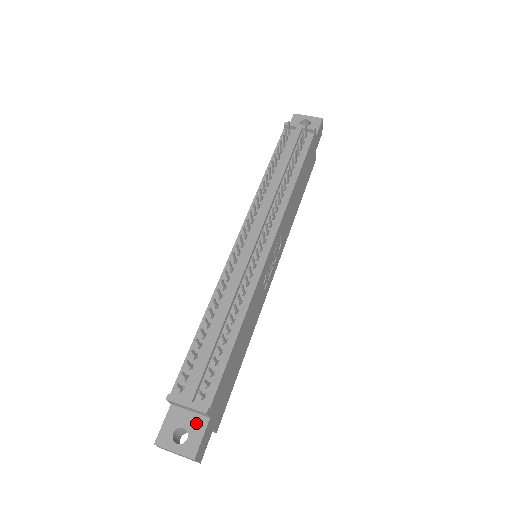
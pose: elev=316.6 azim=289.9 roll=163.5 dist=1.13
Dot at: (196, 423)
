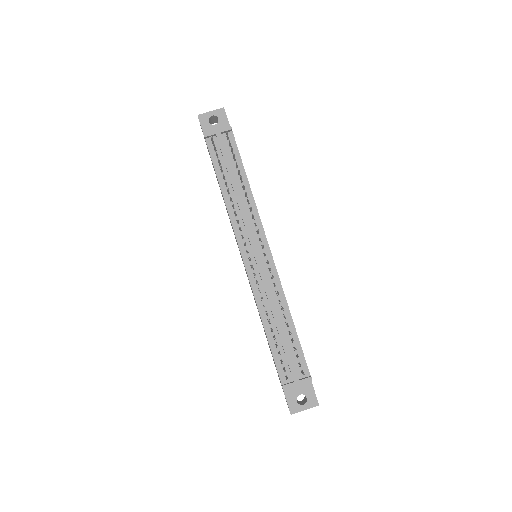
Dot at: (305, 387)
